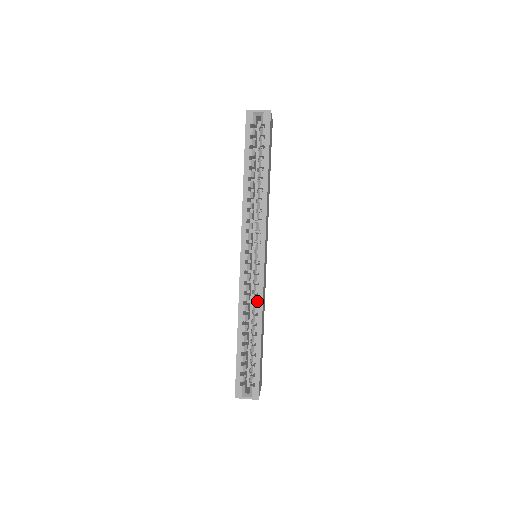
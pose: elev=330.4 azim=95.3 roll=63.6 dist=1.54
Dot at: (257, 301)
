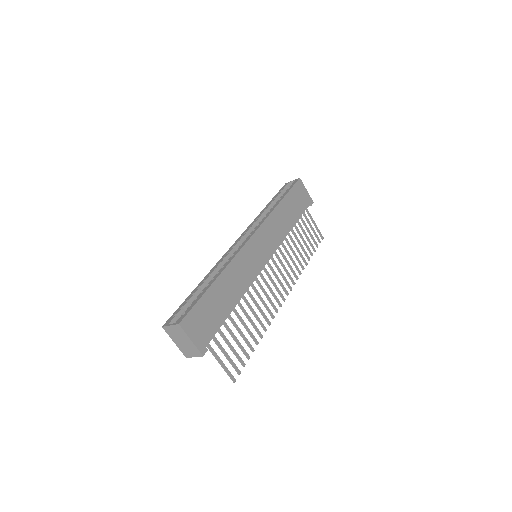
Dot at: (229, 260)
